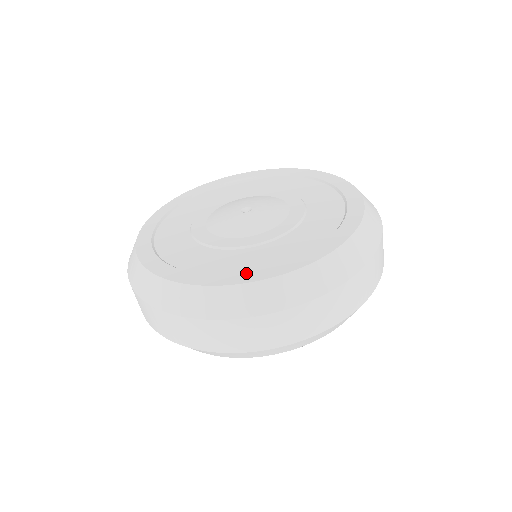
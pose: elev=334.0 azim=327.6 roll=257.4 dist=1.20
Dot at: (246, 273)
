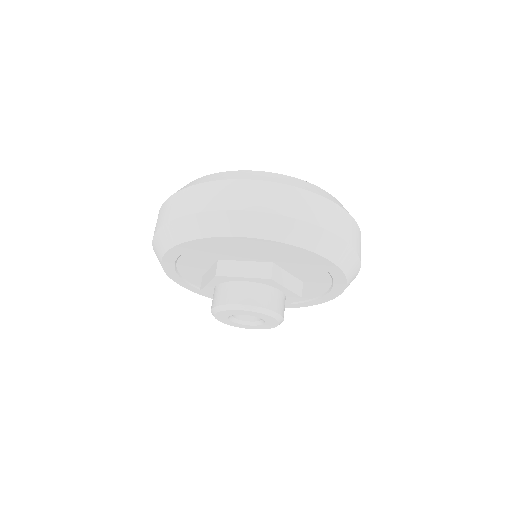
Dot at: occluded
